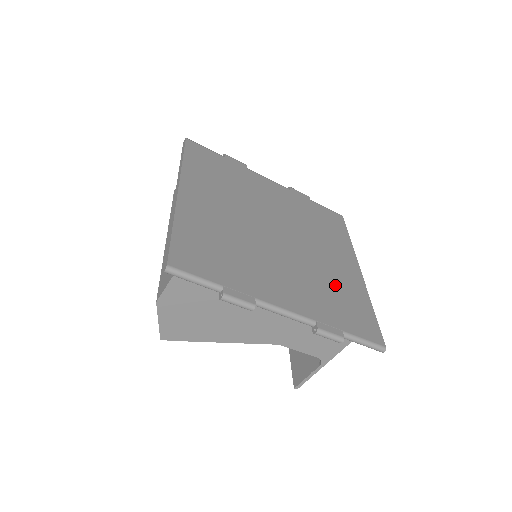
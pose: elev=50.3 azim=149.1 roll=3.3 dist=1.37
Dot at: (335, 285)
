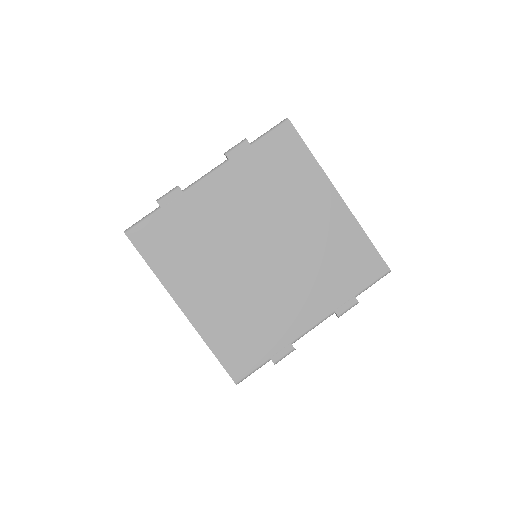
Dot at: (329, 251)
